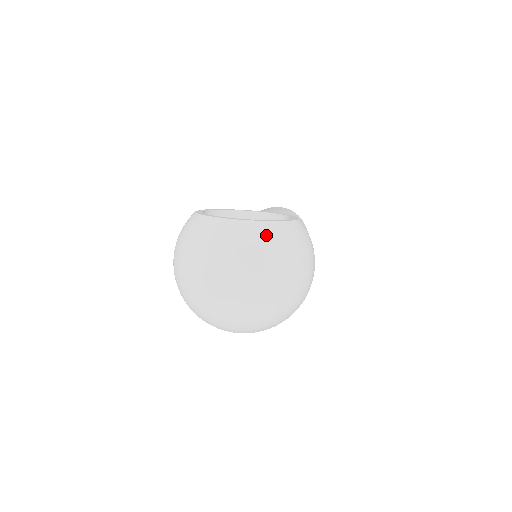
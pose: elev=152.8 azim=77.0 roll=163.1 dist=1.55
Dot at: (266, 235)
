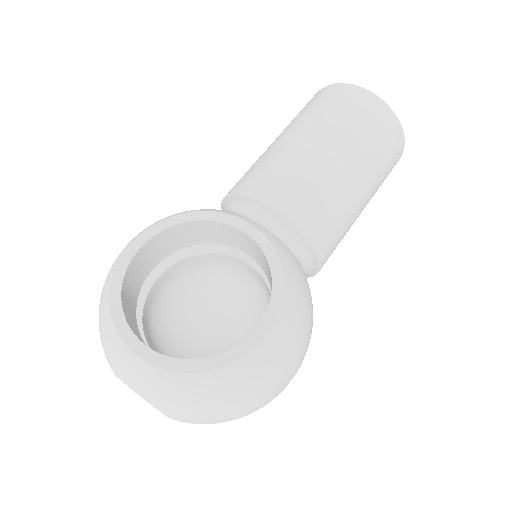
Dot at: (182, 393)
